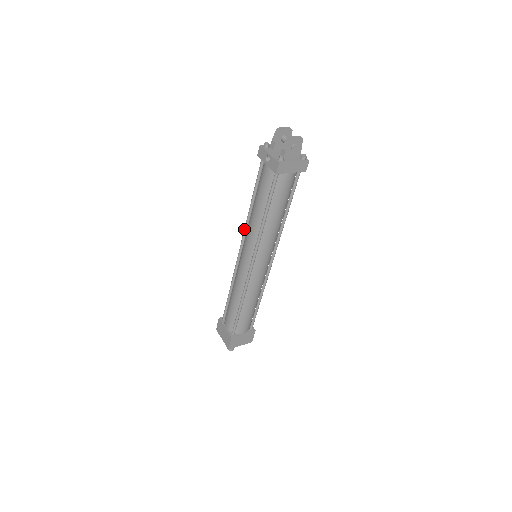
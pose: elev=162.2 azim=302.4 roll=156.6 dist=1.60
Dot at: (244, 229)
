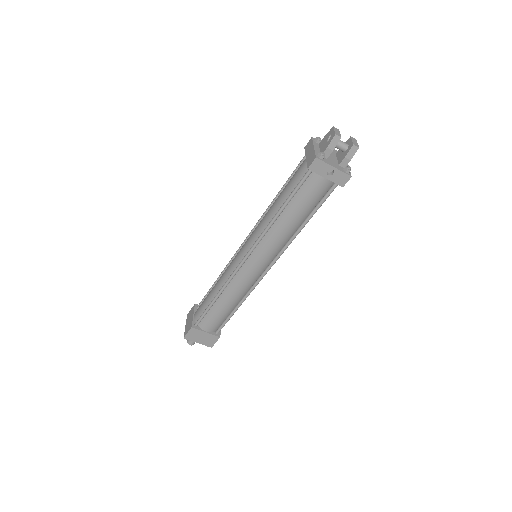
Dot at: (259, 240)
